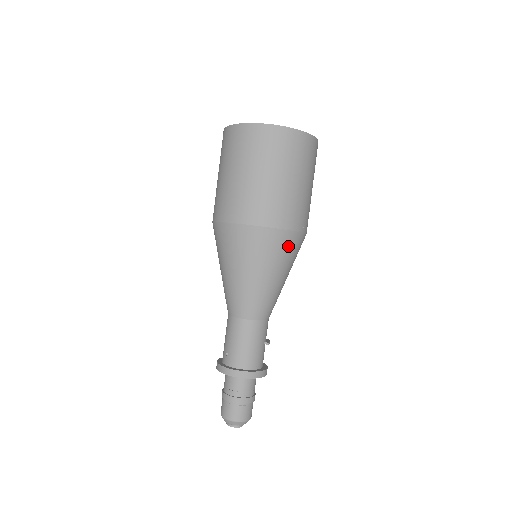
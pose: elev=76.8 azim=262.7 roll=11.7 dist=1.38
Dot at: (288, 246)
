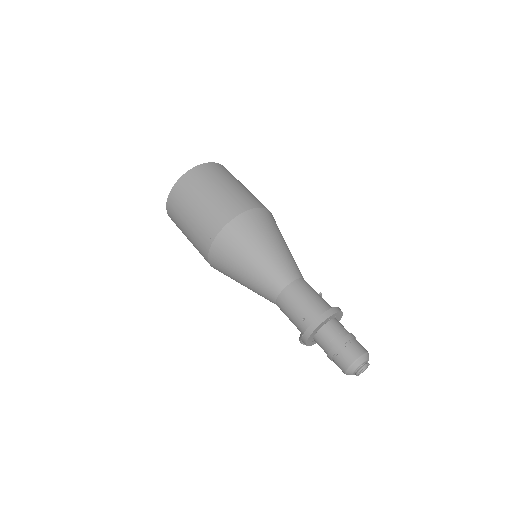
Dot at: (270, 219)
